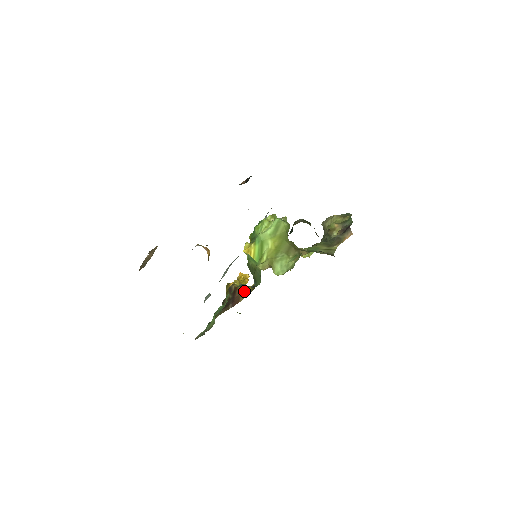
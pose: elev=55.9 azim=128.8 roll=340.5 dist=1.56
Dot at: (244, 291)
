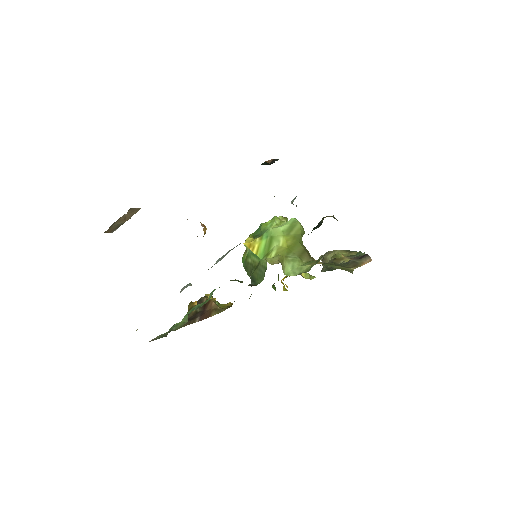
Dot at: (218, 306)
